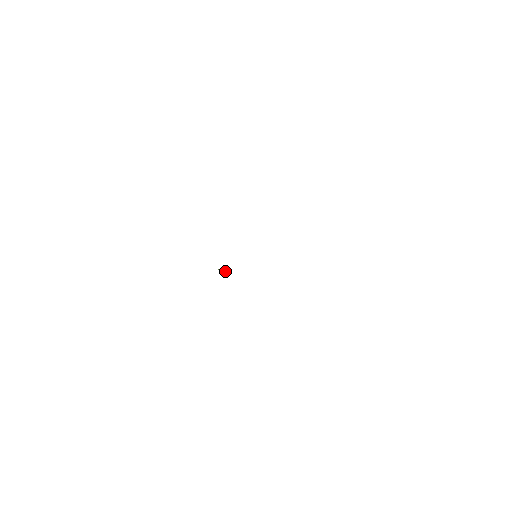
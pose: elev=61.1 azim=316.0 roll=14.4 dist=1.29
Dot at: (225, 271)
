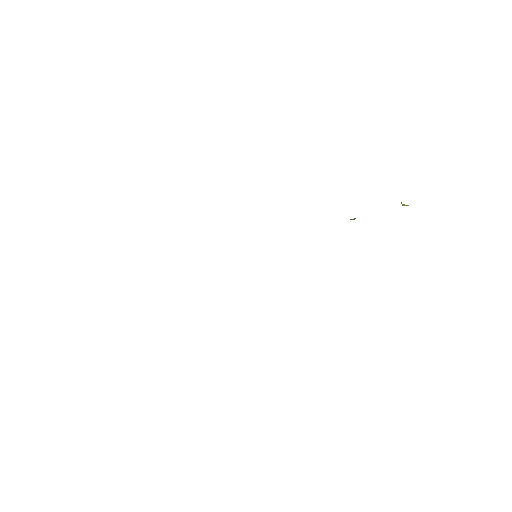
Dot at: occluded
